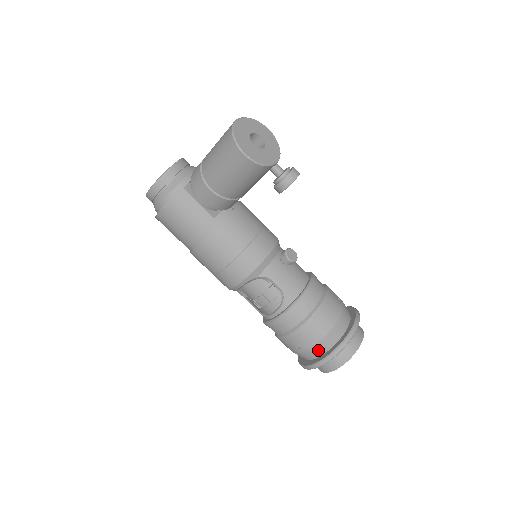
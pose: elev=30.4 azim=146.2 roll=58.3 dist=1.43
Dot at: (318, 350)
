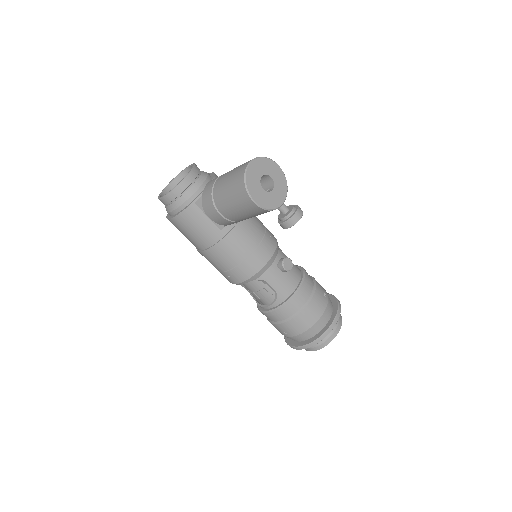
Dot at: (301, 338)
